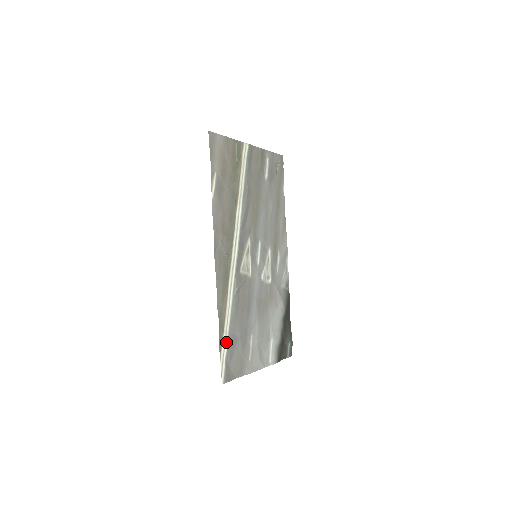
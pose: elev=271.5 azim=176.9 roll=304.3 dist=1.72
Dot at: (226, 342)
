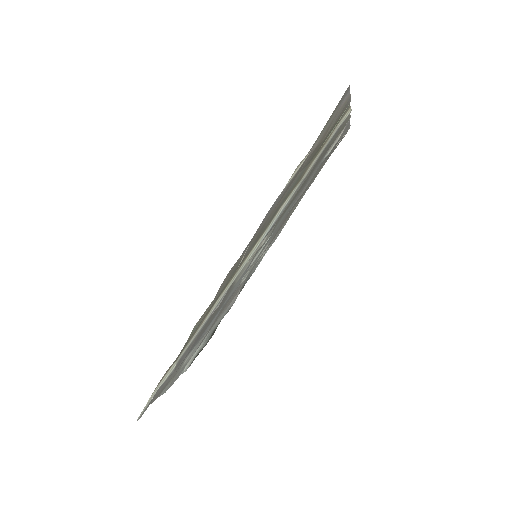
Dot at: (170, 371)
